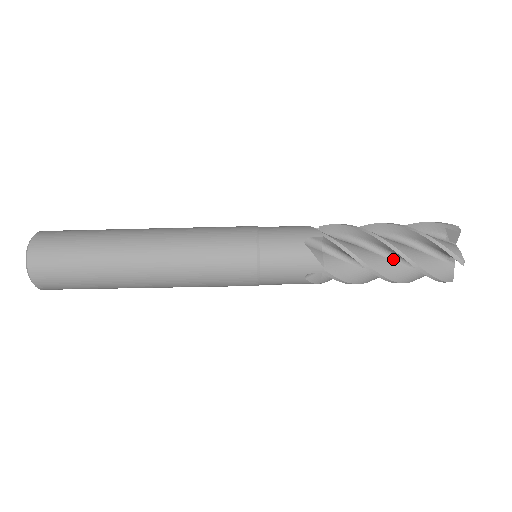
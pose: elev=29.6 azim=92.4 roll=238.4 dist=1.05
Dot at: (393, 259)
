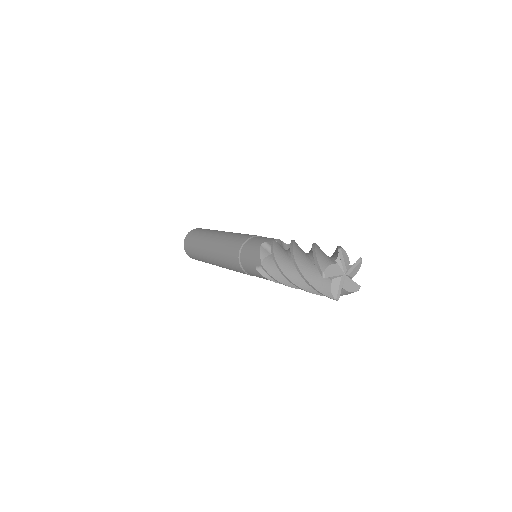
Dot at: occluded
